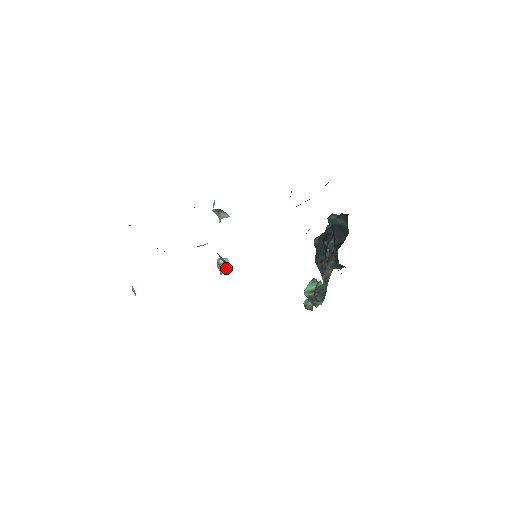
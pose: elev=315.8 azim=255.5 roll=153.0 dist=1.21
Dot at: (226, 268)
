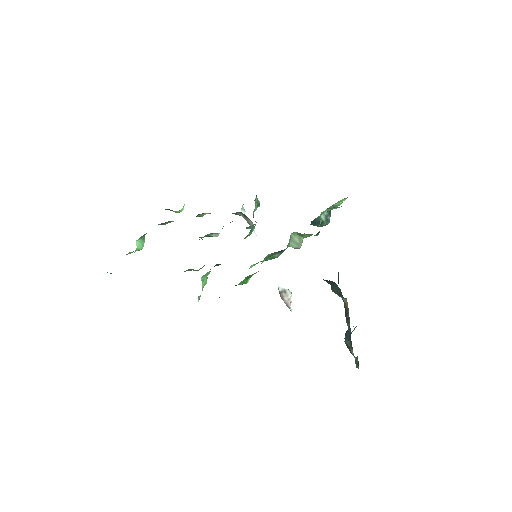
Dot at: (288, 300)
